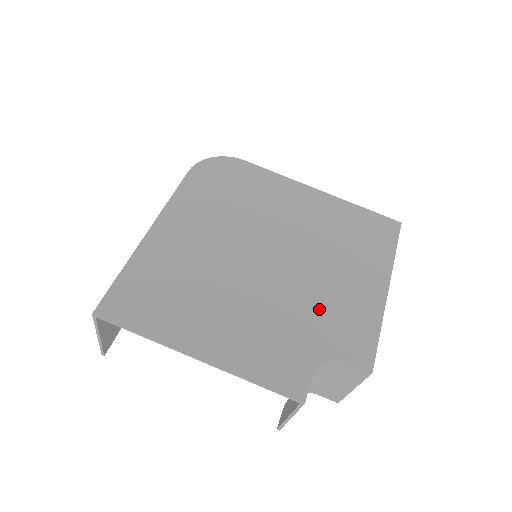
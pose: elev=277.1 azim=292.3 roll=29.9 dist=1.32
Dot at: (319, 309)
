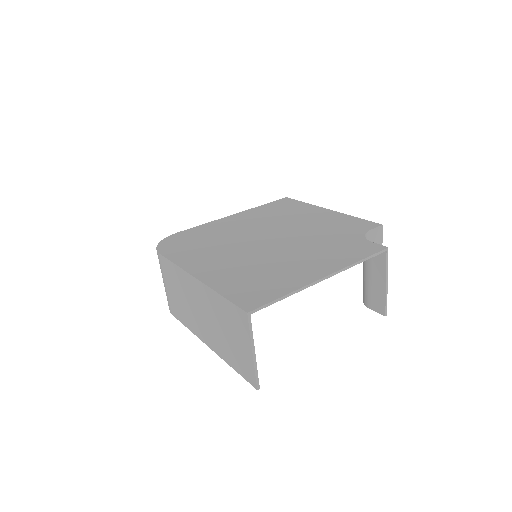
Dot at: (324, 231)
